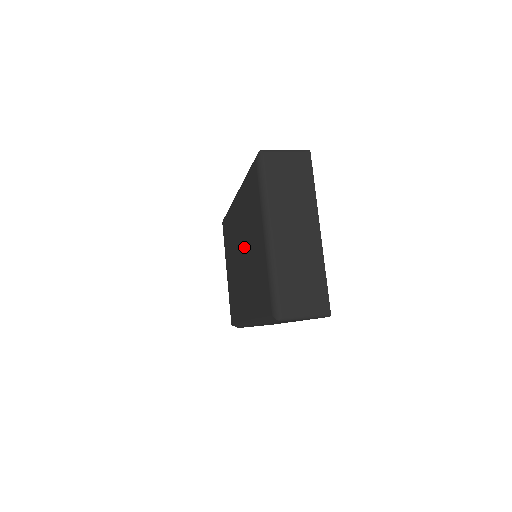
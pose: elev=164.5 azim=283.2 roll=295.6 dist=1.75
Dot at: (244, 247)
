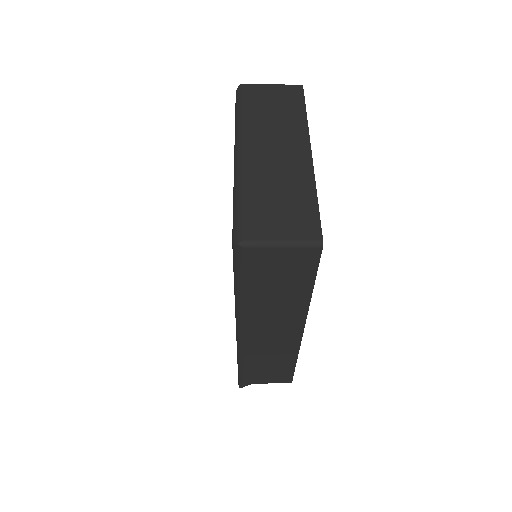
Dot at: occluded
